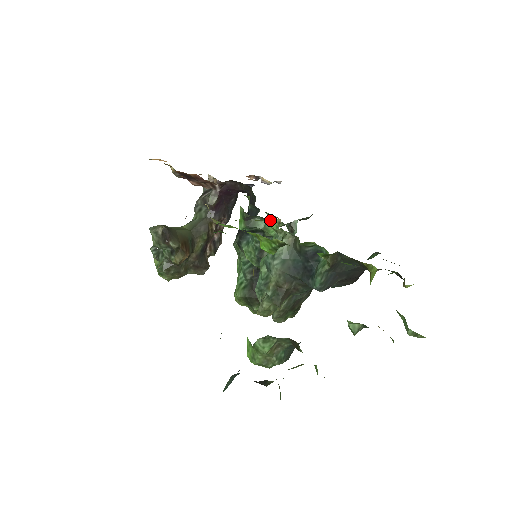
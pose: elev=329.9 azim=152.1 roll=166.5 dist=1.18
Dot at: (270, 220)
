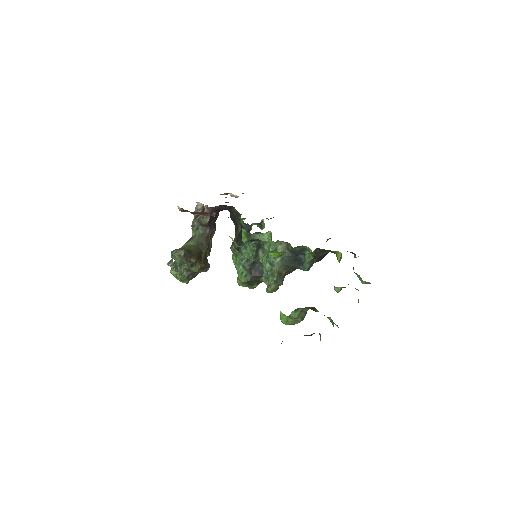
Dot at: (263, 233)
